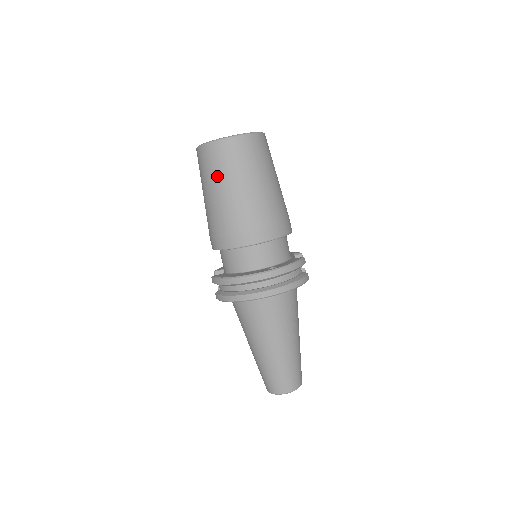
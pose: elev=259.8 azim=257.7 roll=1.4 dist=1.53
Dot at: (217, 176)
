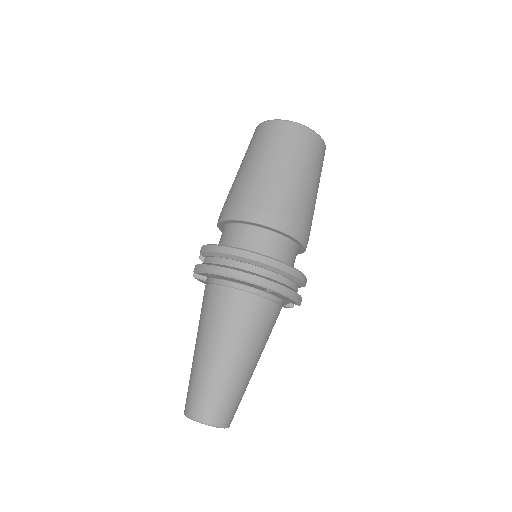
Dot at: (270, 149)
